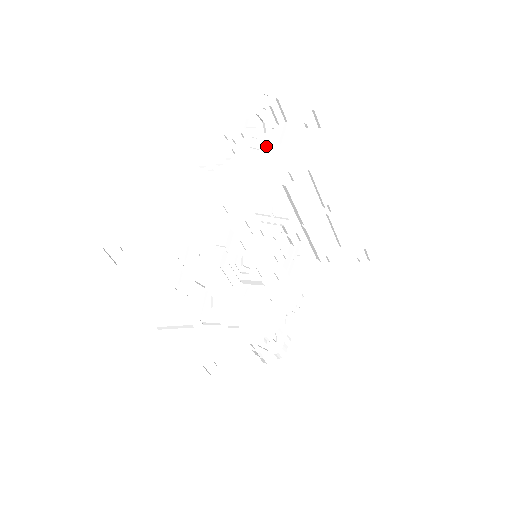
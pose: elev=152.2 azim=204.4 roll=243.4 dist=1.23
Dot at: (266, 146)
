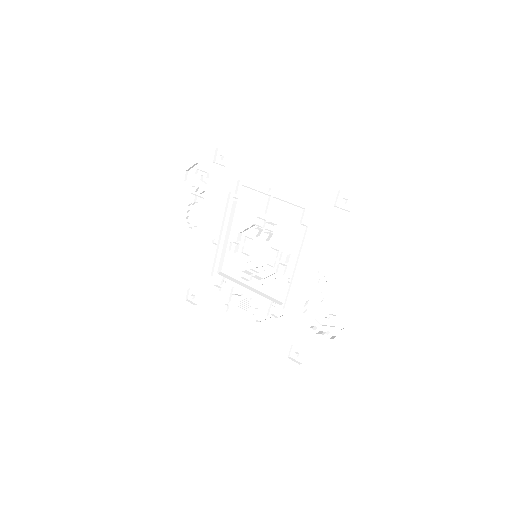
Dot at: (213, 189)
